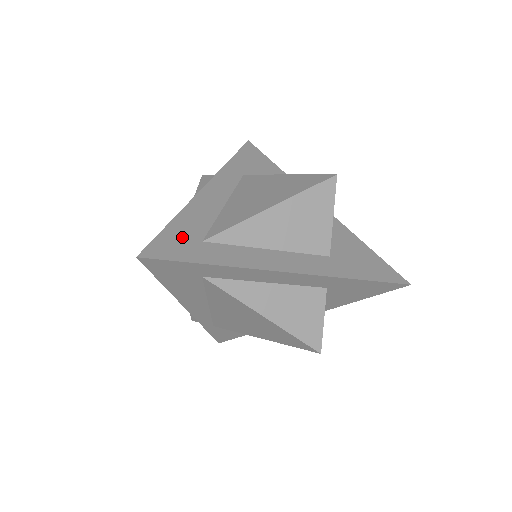
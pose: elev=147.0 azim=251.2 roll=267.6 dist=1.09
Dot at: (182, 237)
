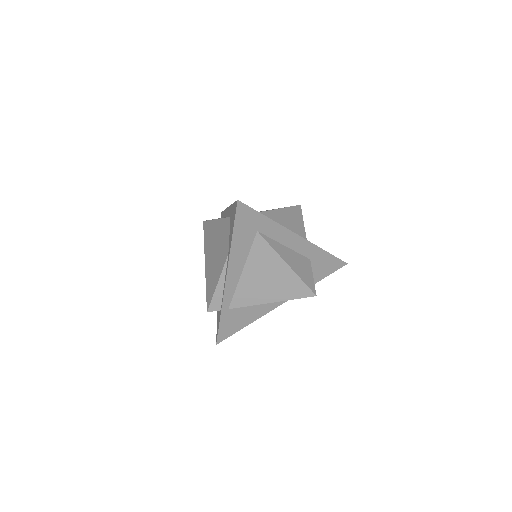
Dot at: occluded
